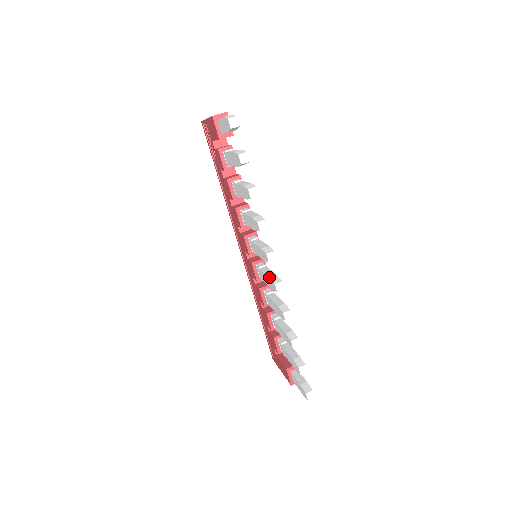
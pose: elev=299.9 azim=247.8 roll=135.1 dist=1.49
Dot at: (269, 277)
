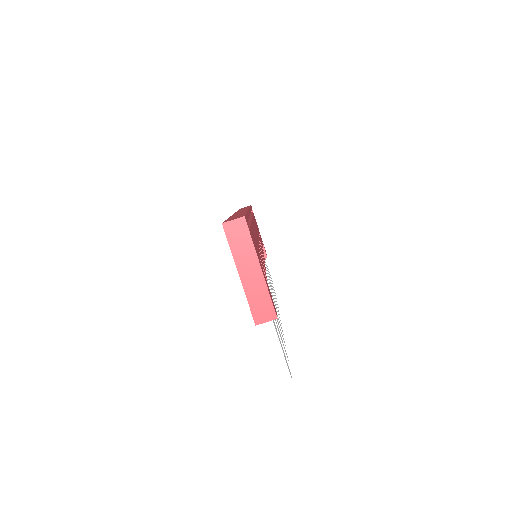
Dot at: occluded
